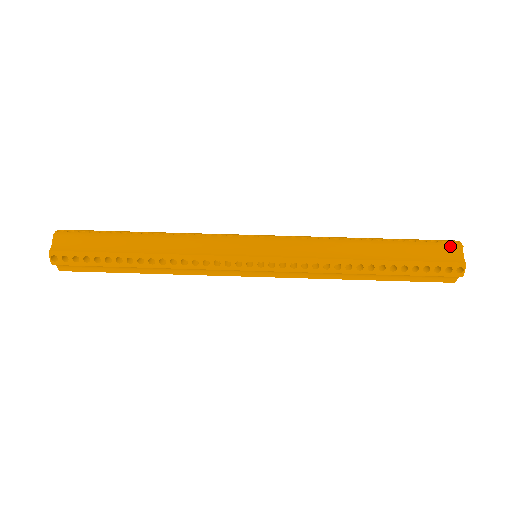
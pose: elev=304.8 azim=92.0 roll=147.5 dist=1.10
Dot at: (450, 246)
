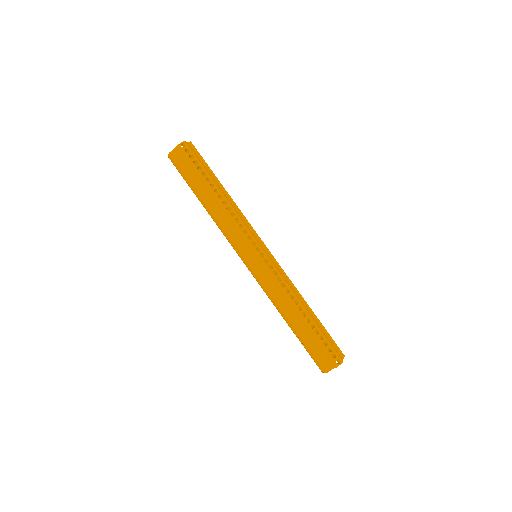
Dot at: (331, 361)
